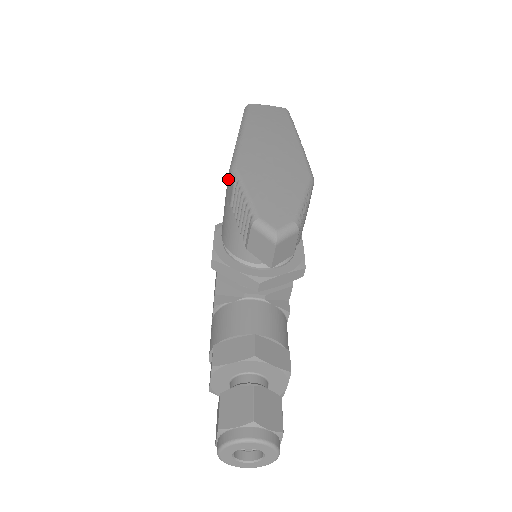
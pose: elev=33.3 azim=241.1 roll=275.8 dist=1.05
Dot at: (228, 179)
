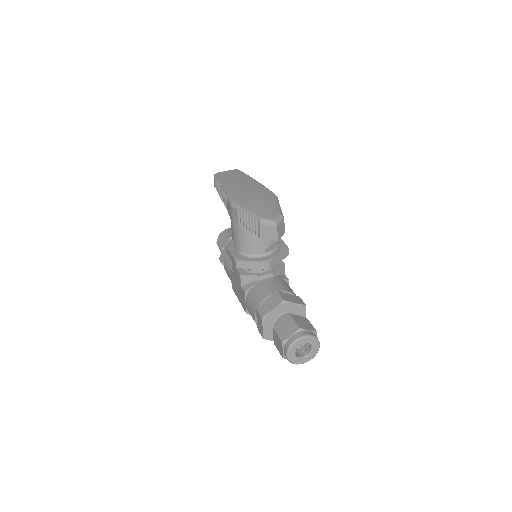
Dot at: (232, 211)
